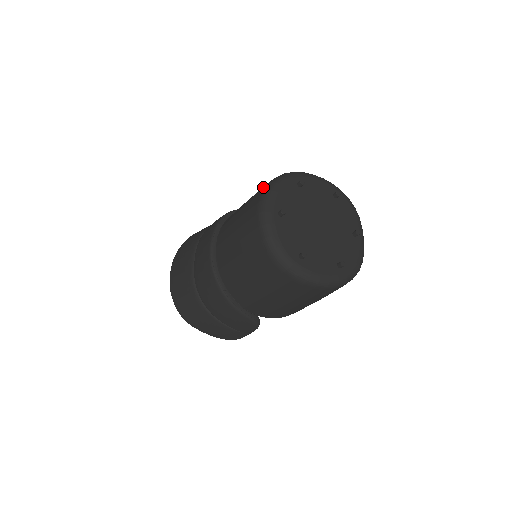
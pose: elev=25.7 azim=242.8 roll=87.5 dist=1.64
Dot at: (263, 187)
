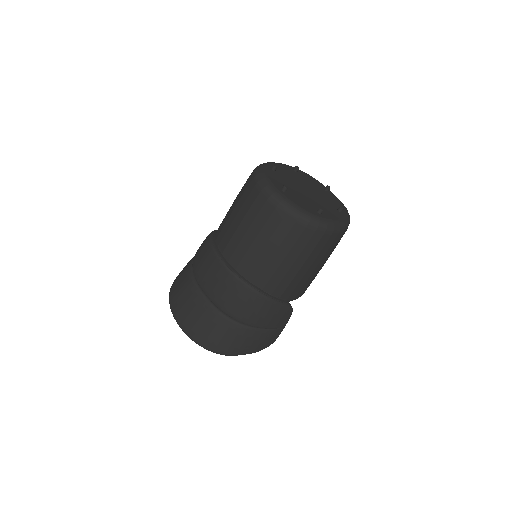
Dot at: (249, 184)
